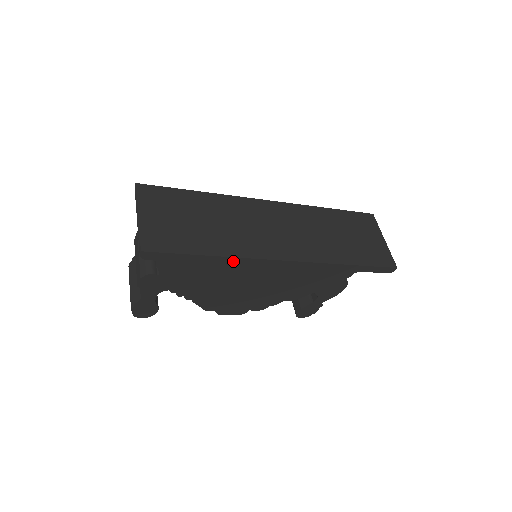
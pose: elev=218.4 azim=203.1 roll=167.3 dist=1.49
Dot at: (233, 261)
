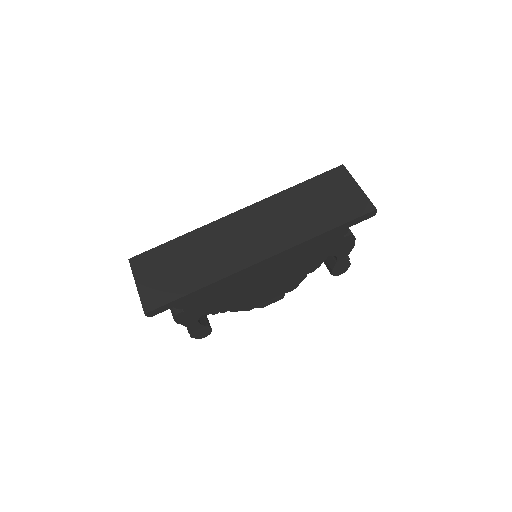
Dot at: (219, 284)
